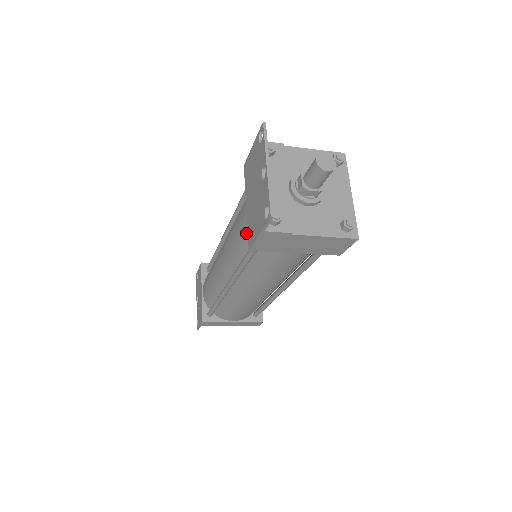
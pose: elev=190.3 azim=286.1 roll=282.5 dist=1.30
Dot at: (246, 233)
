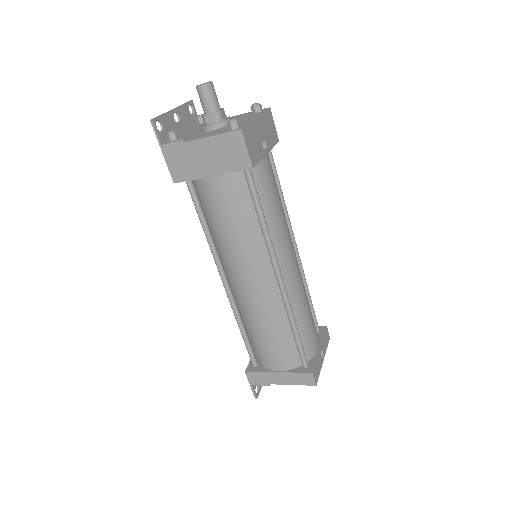
Dot at: occluded
